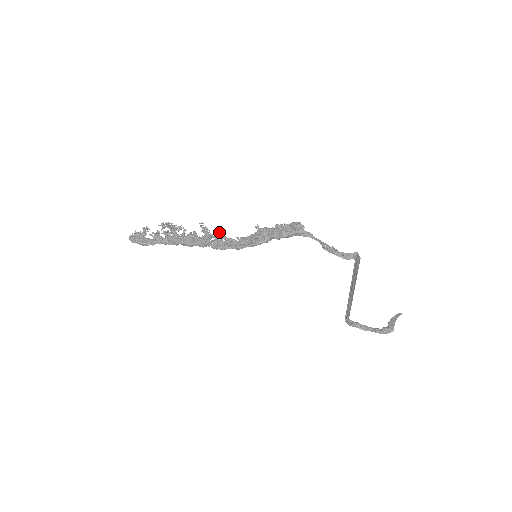
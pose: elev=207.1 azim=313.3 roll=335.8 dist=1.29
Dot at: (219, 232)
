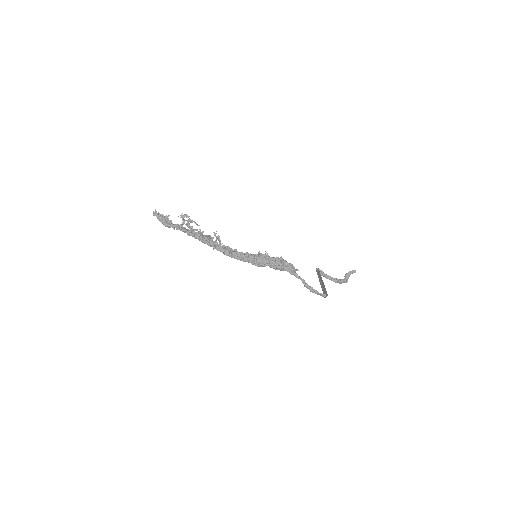
Dot at: (229, 250)
